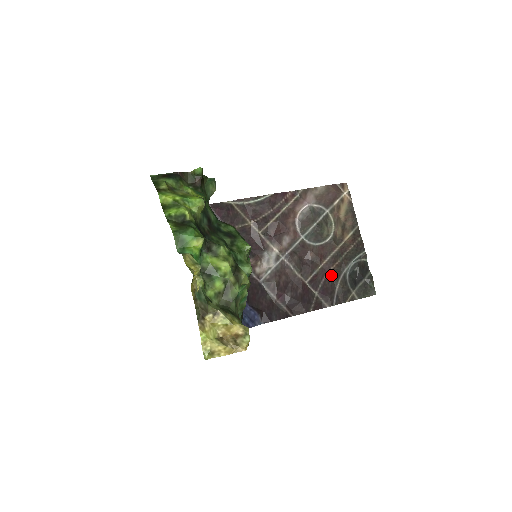
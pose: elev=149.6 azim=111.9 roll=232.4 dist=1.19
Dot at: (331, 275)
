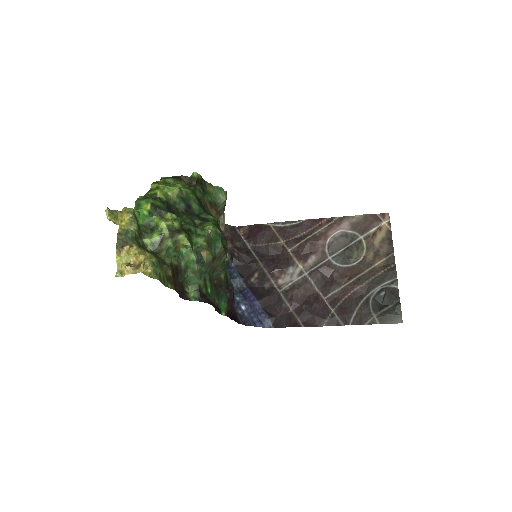
Dot at: (353, 296)
